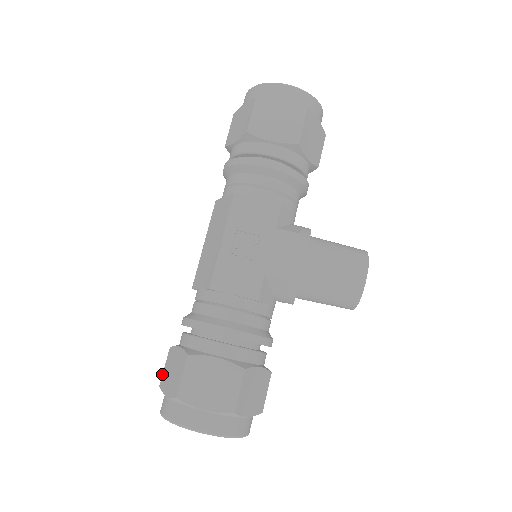
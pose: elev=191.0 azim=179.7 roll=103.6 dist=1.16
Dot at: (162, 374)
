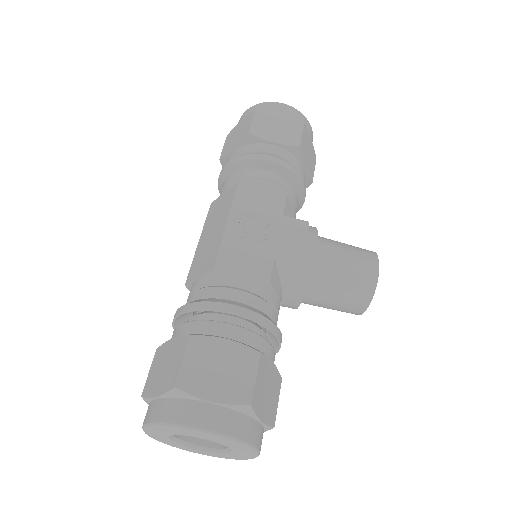
Dot at: occluded
